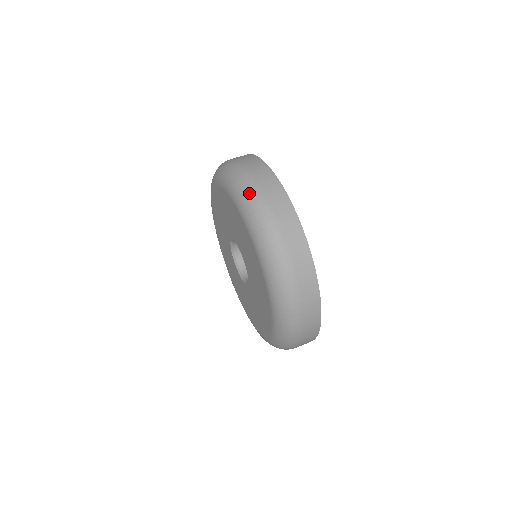
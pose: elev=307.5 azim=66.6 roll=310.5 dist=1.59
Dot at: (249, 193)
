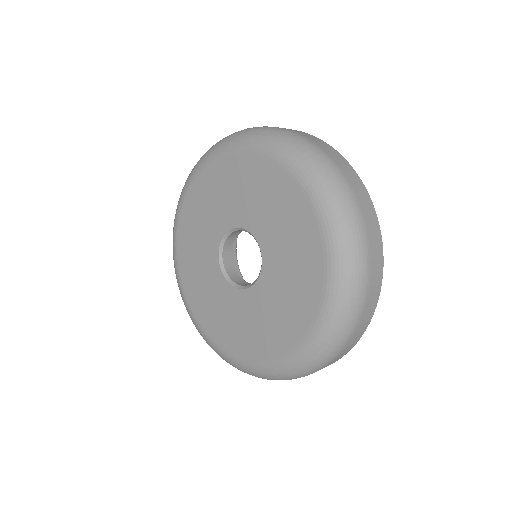
Dot at: (340, 191)
